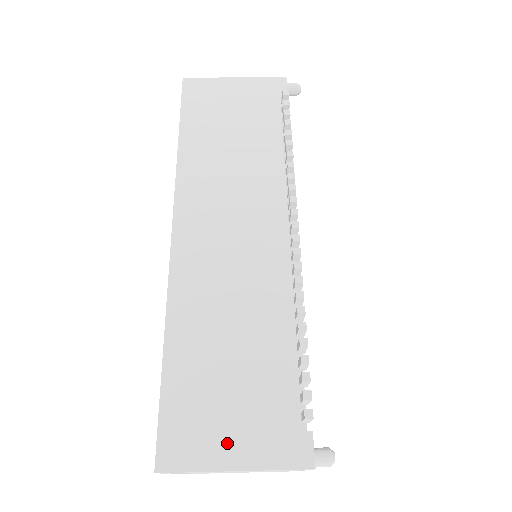
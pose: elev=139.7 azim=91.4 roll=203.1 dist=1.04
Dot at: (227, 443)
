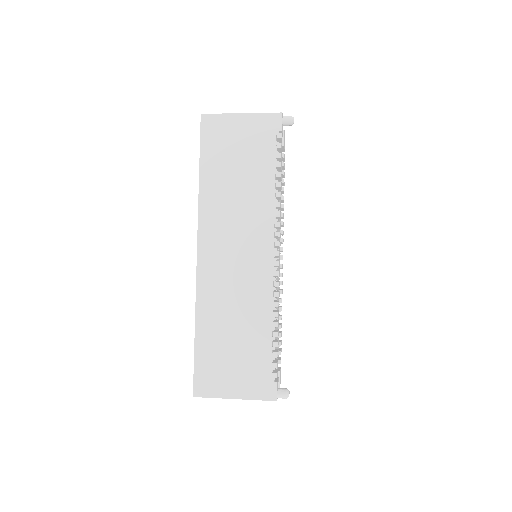
Dot at: (231, 385)
